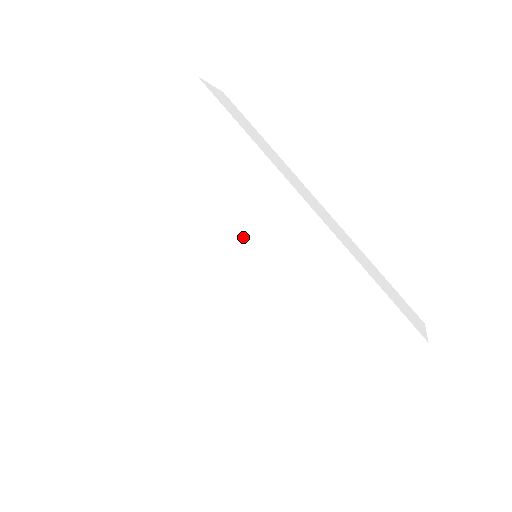
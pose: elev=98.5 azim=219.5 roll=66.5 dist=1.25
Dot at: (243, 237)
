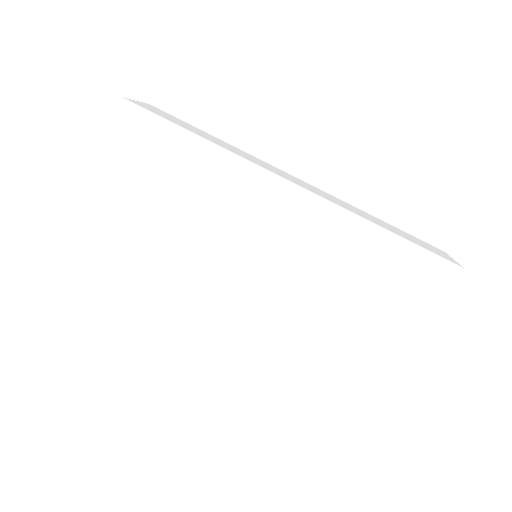
Dot at: (239, 243)
